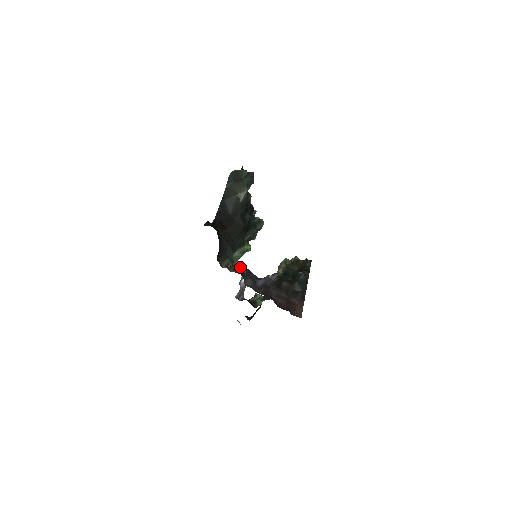
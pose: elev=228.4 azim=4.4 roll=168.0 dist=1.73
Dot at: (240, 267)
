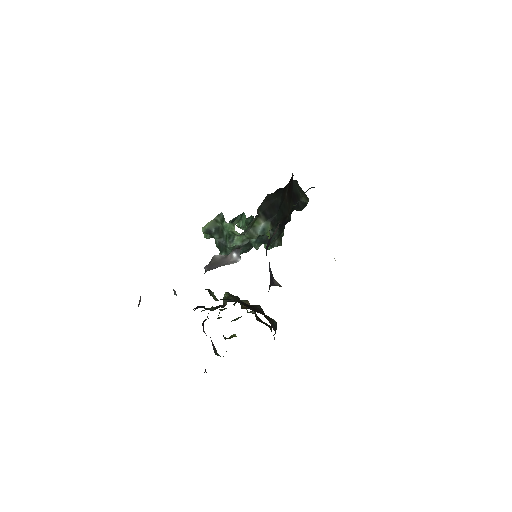
Dot at: (278, 227)
